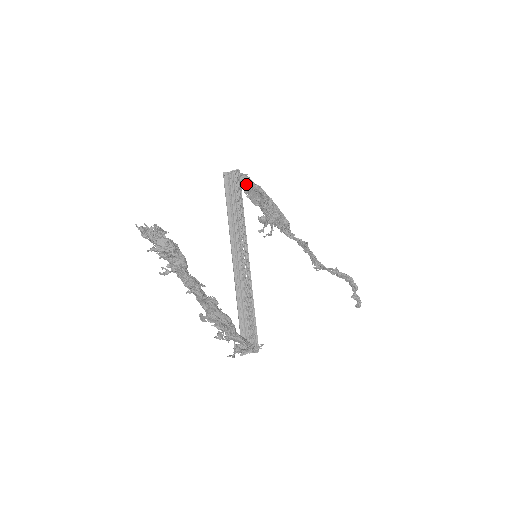
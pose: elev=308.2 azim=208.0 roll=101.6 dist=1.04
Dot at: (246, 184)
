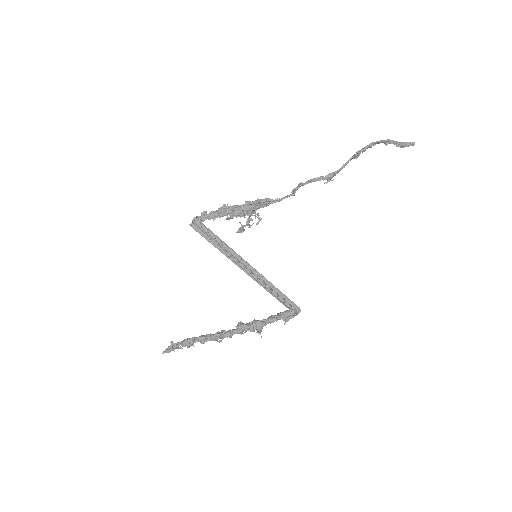
Dot at: (209, 217)
